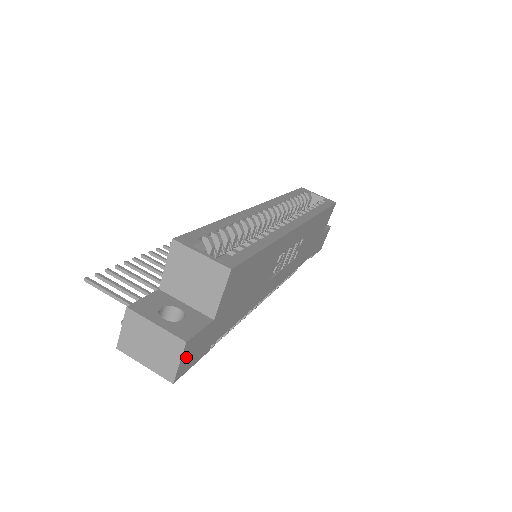
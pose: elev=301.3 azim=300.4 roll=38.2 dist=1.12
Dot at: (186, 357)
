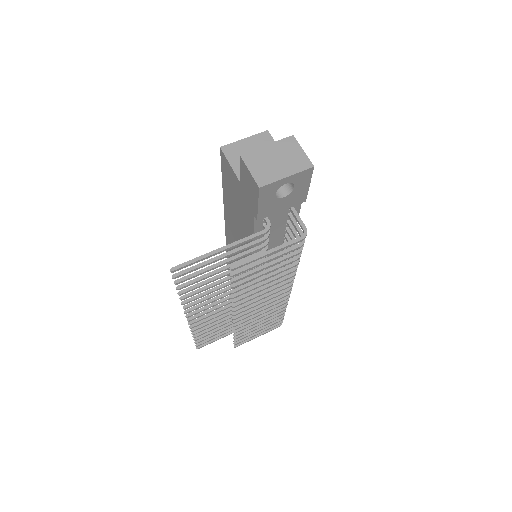
Dot at: occluded
